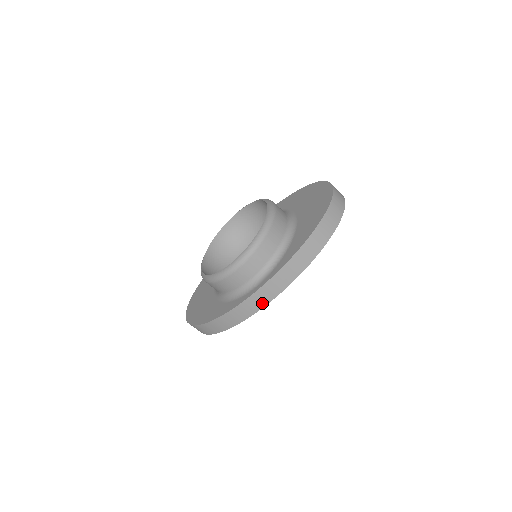
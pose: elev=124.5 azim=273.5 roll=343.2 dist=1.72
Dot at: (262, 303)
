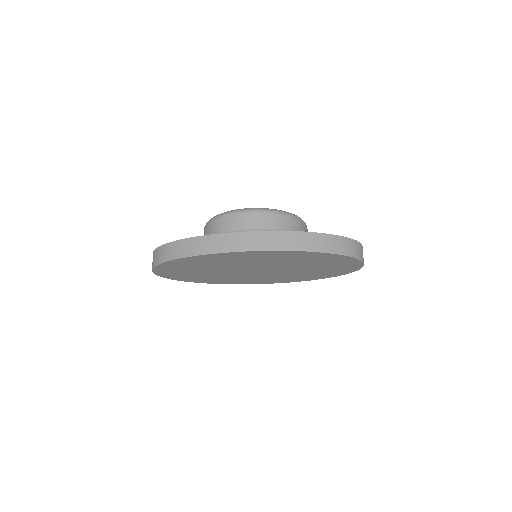
Dot at: (238, 247)
